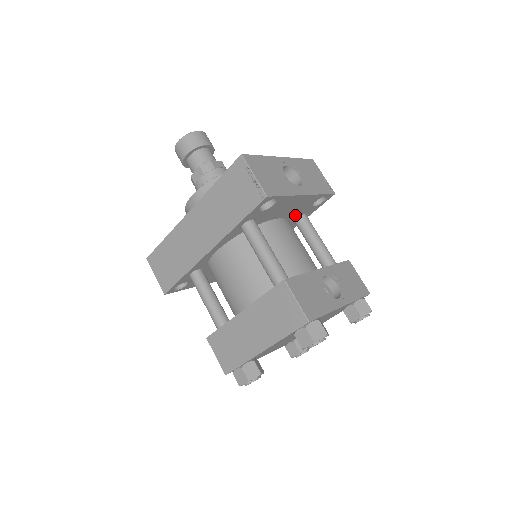
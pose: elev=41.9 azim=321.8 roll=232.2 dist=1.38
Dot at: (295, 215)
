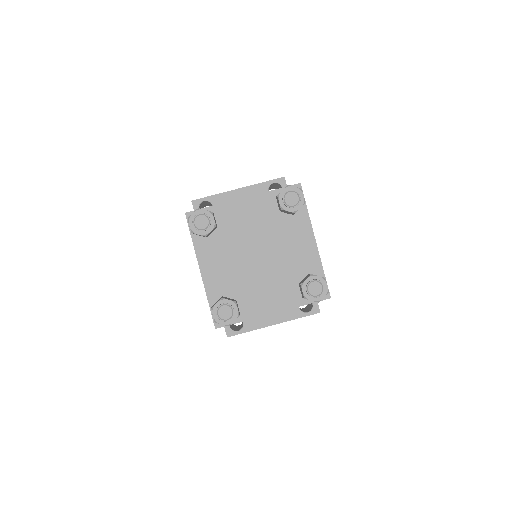
Dot at: occluded
